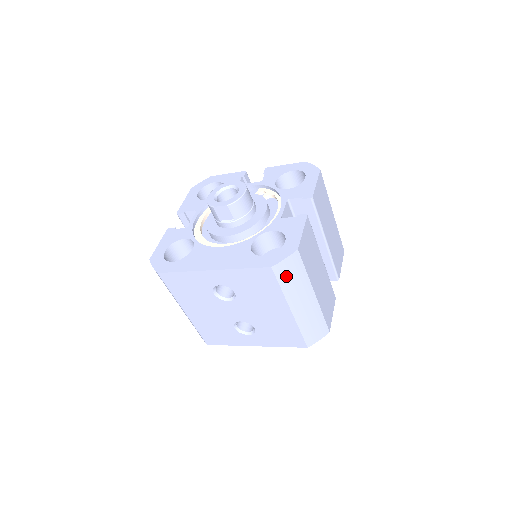
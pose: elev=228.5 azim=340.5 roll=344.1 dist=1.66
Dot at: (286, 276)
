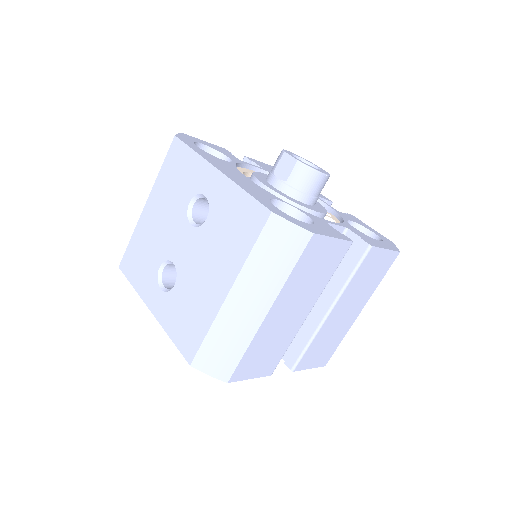
Dot at: (271, 244)
